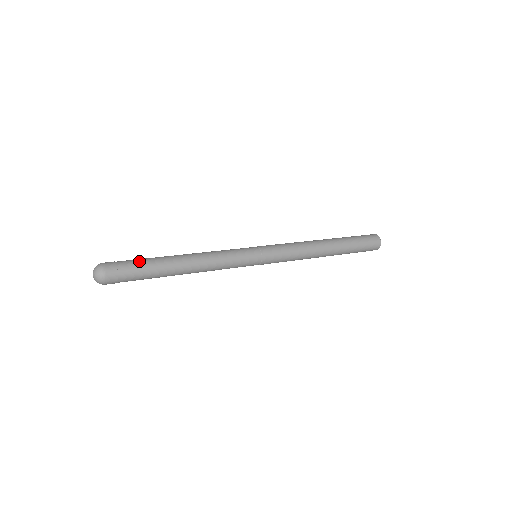
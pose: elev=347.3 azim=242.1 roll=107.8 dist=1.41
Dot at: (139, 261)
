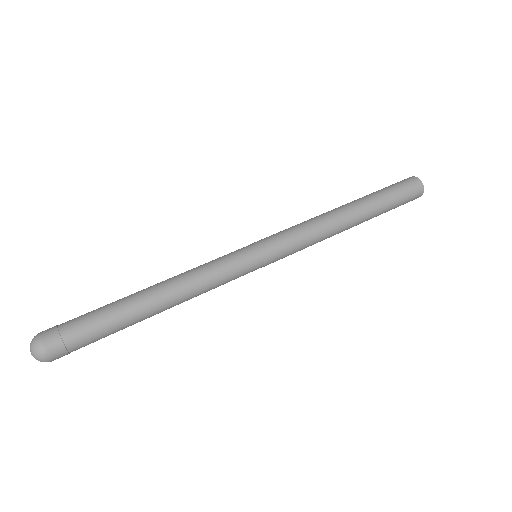
Dot at: (93, 323)
